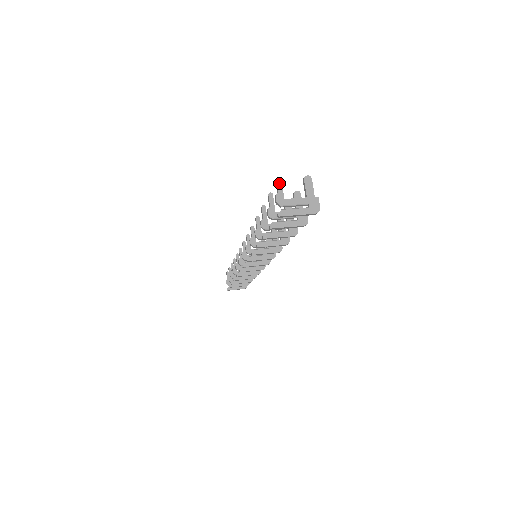
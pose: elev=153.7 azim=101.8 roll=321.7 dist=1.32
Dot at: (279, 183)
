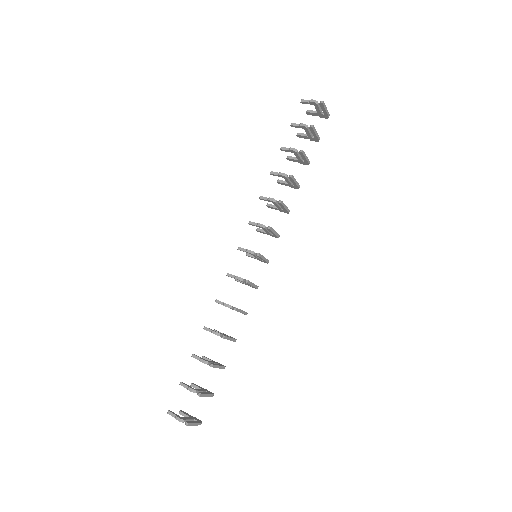
Dot at: (305, 100)
